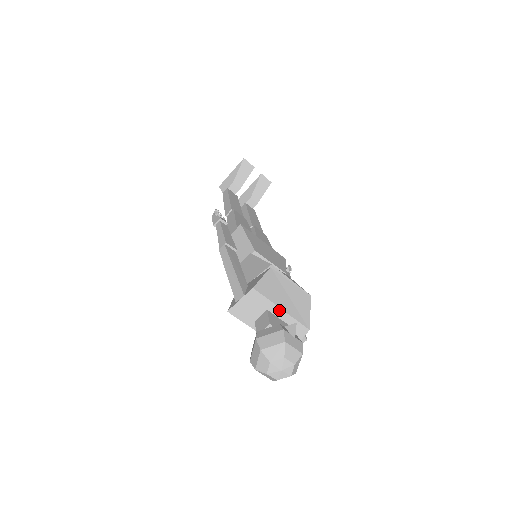
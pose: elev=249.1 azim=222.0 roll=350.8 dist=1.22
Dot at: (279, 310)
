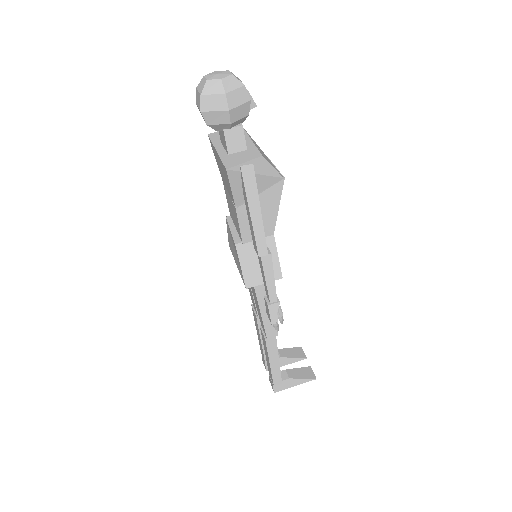
Dot at: (248, 139)
